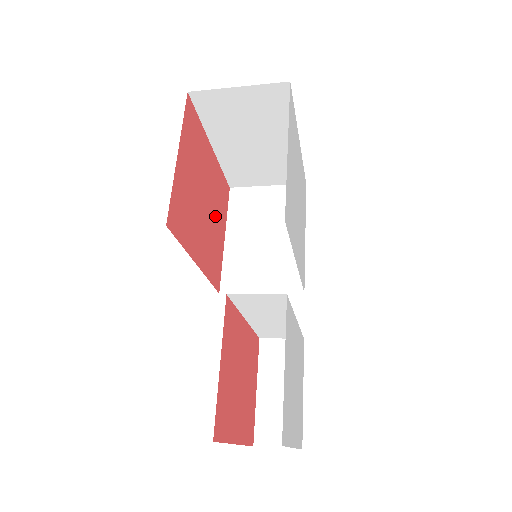
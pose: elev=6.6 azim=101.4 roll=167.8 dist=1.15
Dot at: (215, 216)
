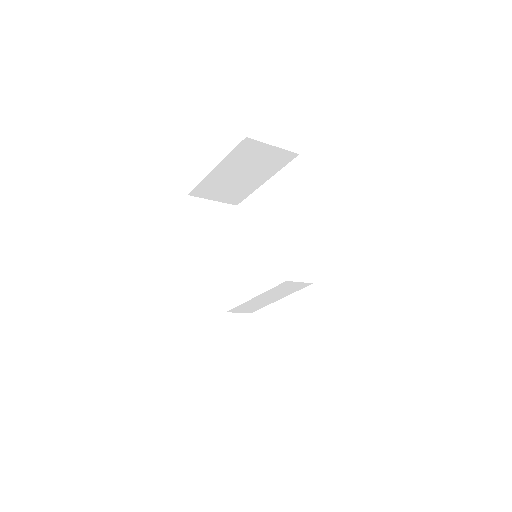
Dot at: occluded
